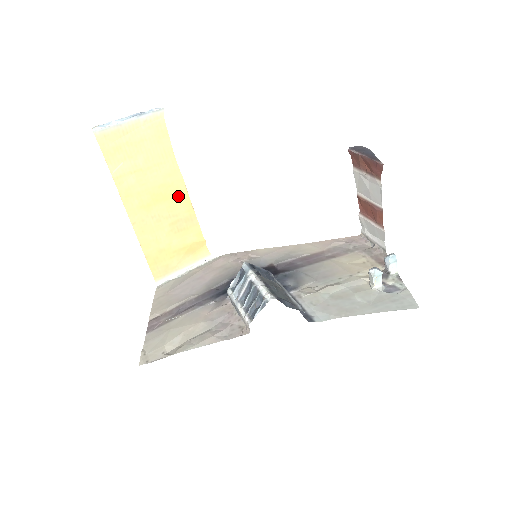
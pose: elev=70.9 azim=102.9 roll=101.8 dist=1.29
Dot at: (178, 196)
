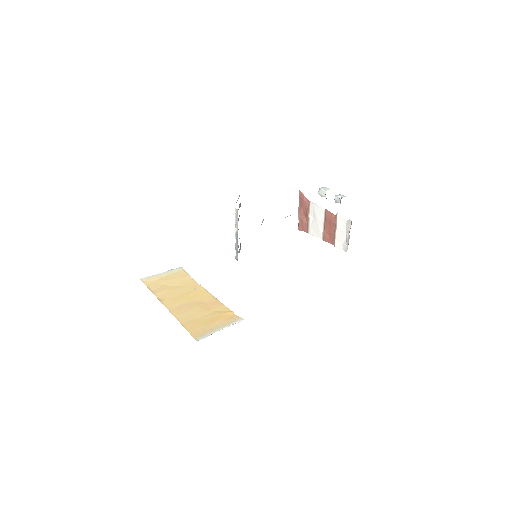
Dot at: (202, 295)
